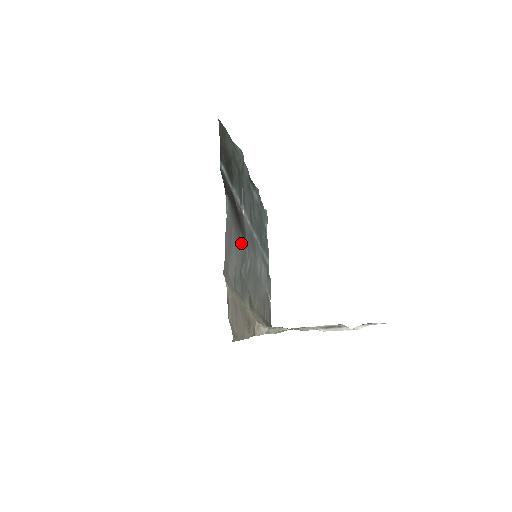
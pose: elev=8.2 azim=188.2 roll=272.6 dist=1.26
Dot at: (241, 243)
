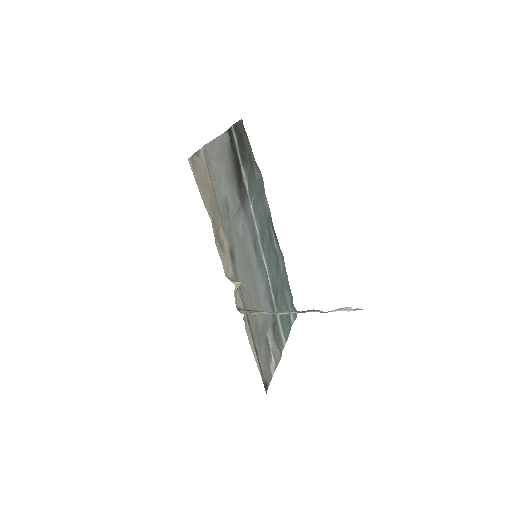
Dot at: (234, 187)
